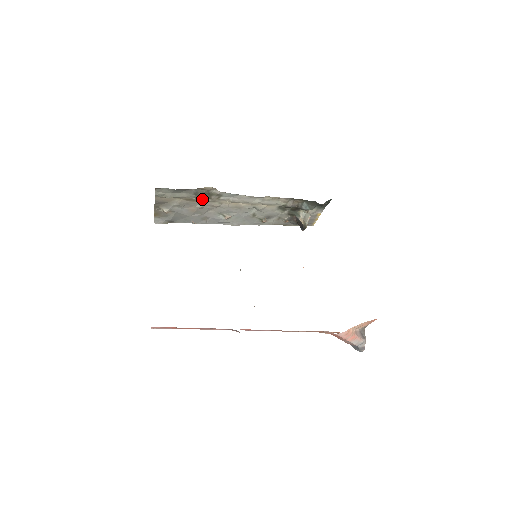
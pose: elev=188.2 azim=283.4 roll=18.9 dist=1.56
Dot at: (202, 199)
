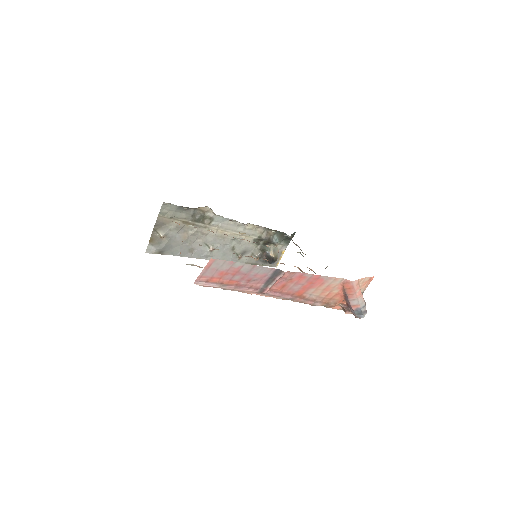
Dot at: (196, 223)
